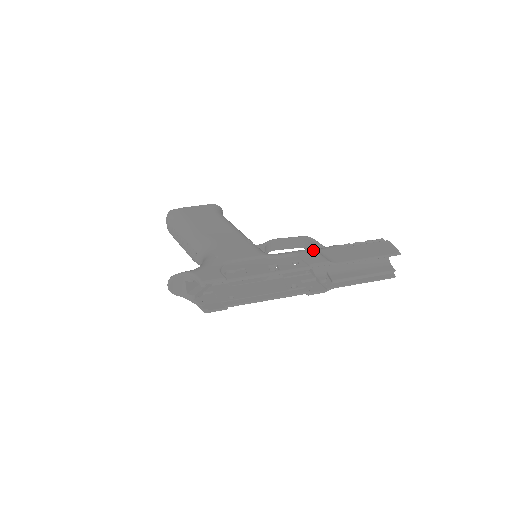
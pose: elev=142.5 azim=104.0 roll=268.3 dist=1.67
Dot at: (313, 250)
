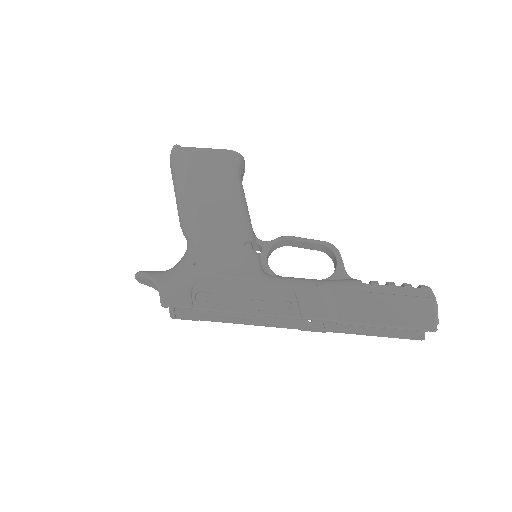
Dot at: (319, 290)
